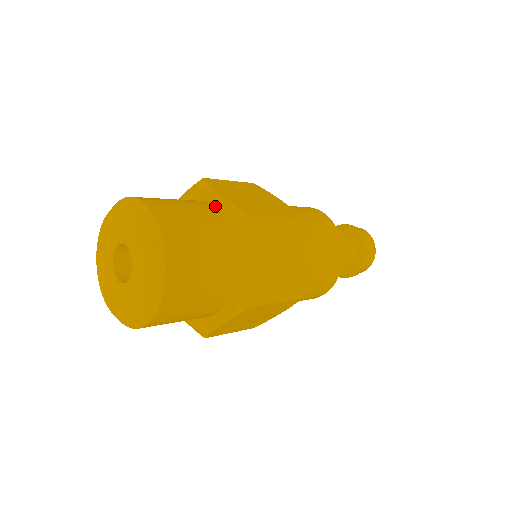
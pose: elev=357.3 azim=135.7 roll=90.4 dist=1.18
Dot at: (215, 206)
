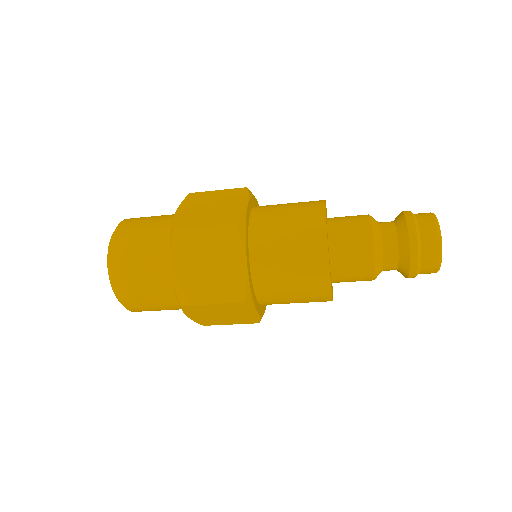
Dot at: occluded
